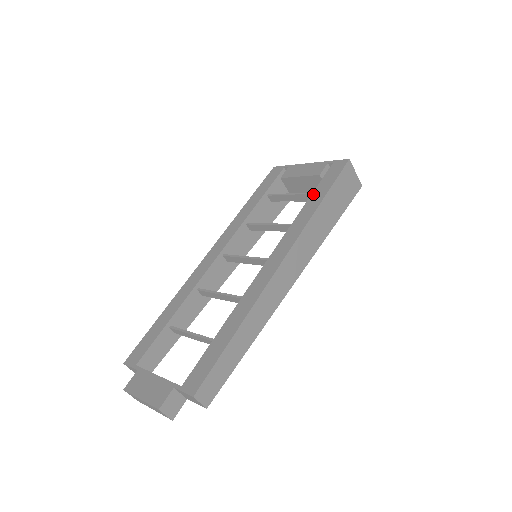
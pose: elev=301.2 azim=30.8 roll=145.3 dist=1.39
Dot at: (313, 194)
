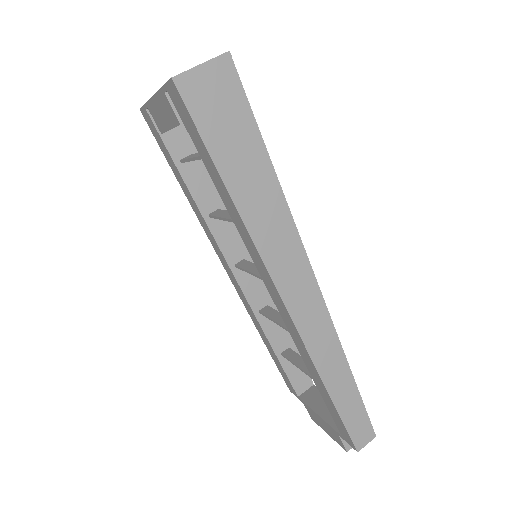
Dot at: (208, 172)
